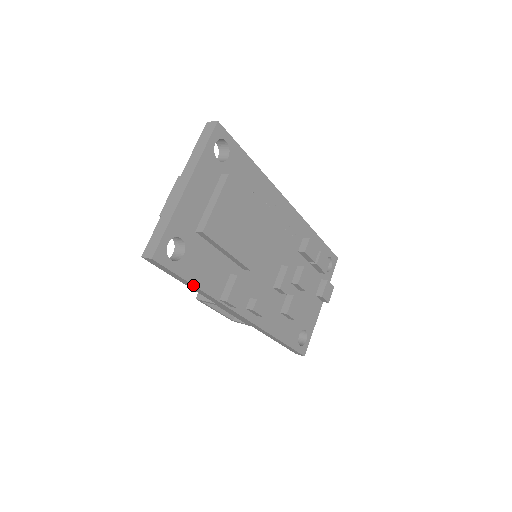
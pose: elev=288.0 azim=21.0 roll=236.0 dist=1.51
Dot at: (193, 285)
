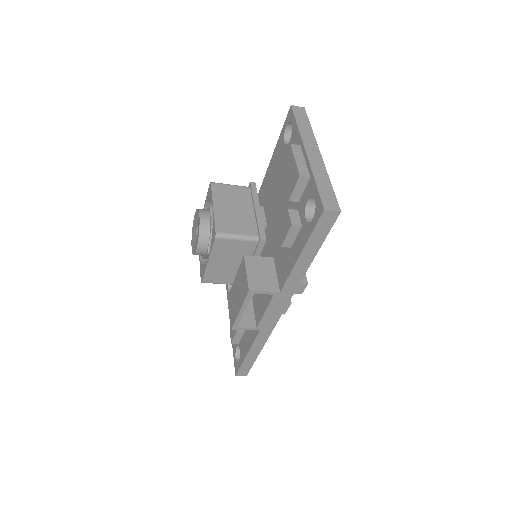
Dot at: occluded
